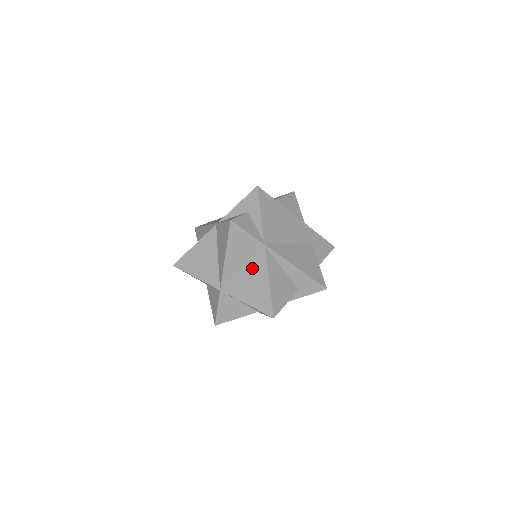
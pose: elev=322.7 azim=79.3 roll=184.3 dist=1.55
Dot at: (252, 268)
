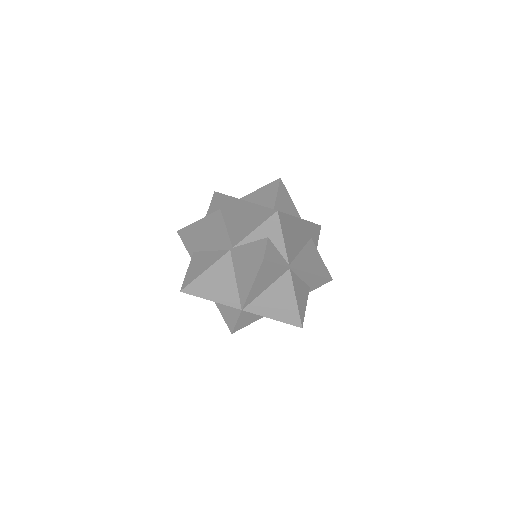
Dot at: (277, 288)
